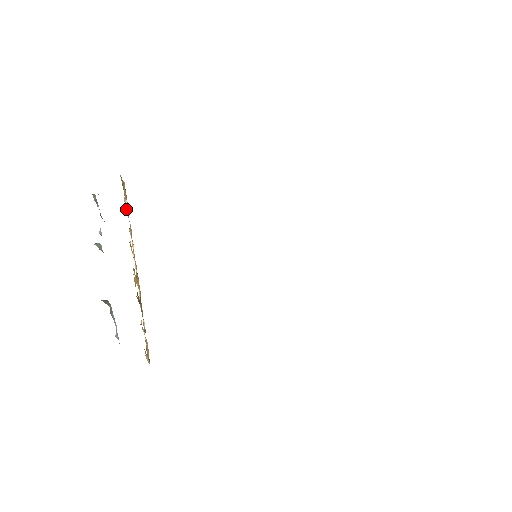
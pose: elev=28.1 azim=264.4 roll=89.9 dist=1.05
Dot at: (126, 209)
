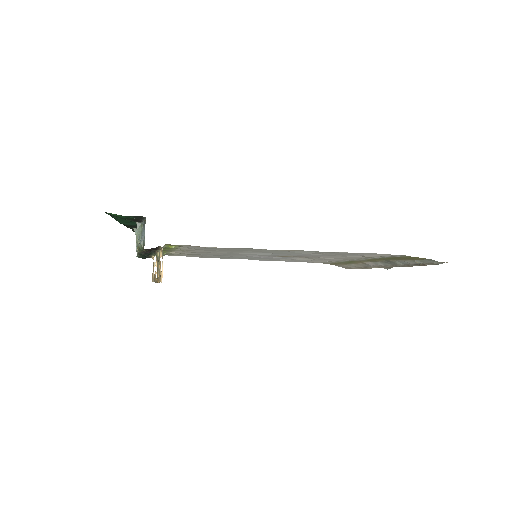
Dot at: (153, 274)
